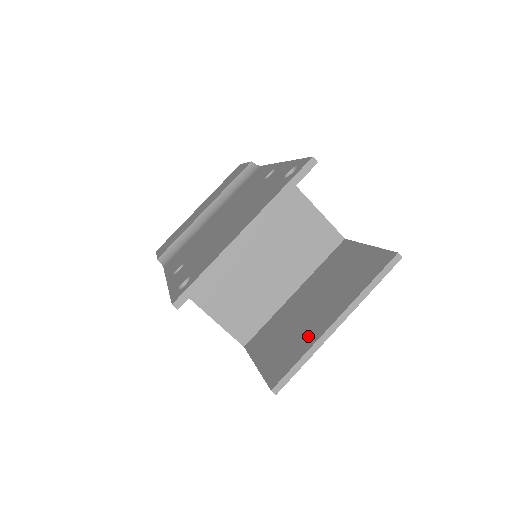
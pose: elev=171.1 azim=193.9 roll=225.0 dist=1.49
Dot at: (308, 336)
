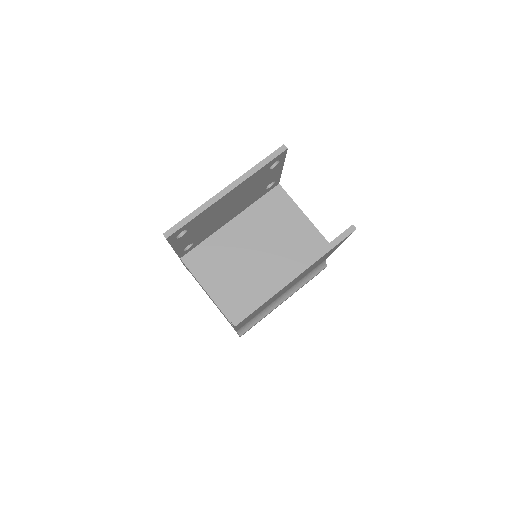
Dot at: occluded
